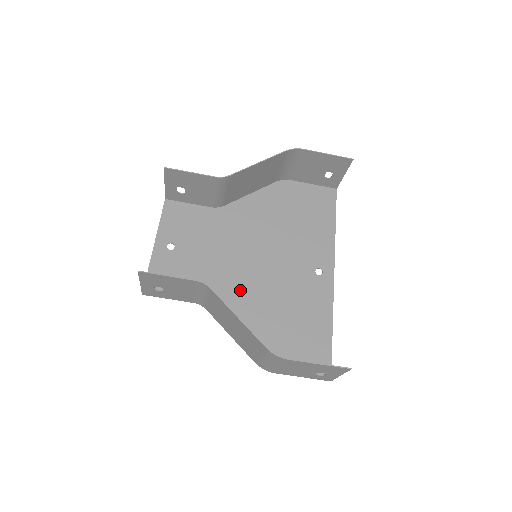
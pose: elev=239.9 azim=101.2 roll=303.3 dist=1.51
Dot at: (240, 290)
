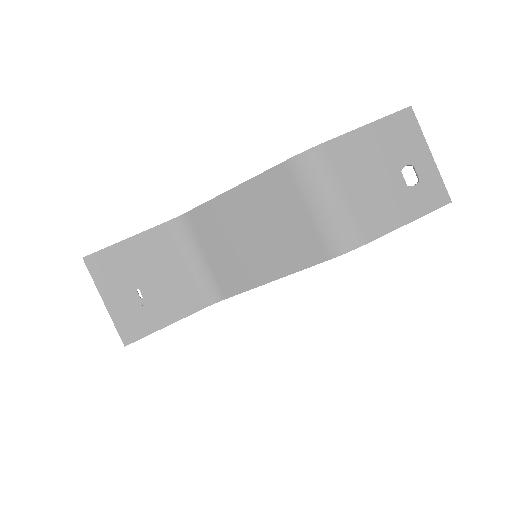
Dot at: occluded
